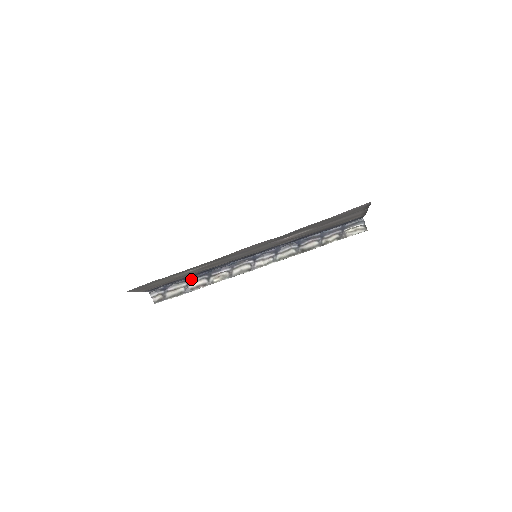
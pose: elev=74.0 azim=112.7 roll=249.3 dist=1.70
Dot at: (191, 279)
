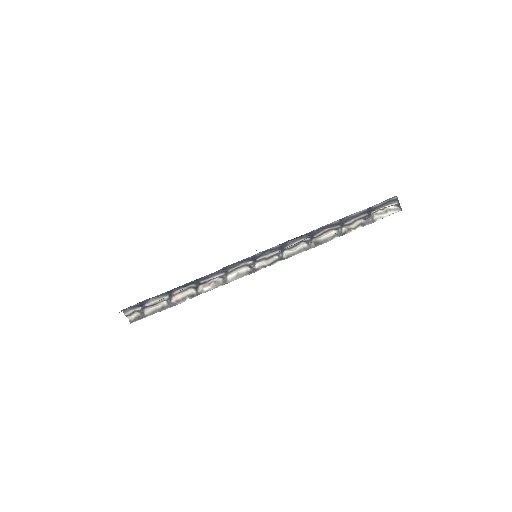
Dot at: (174, 290)
